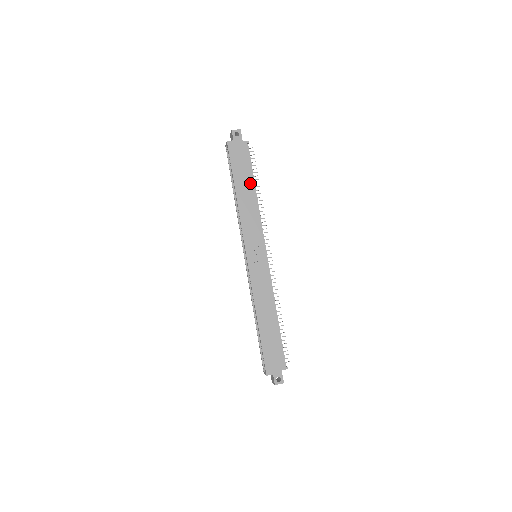
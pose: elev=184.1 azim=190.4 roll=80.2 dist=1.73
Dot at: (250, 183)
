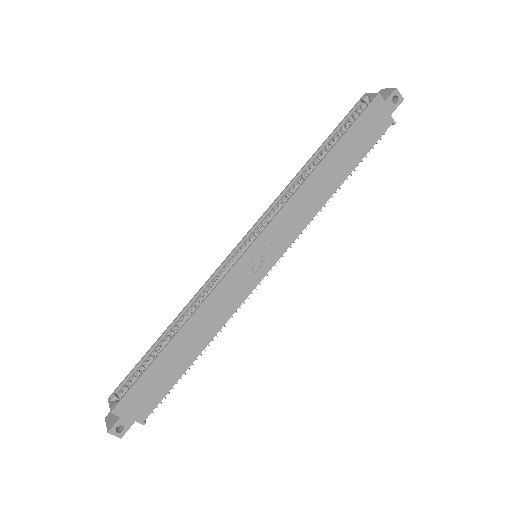
Dot at: (346, 170)
